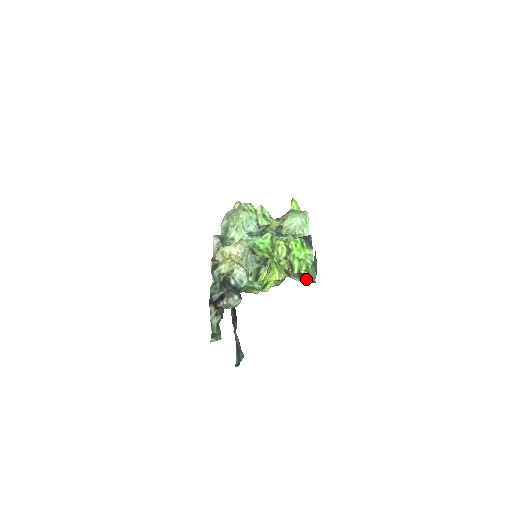
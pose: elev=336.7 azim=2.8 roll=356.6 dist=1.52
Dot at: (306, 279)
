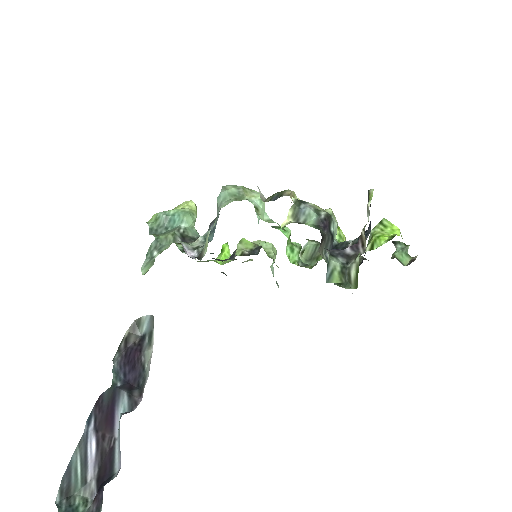
Dot at: occluded
